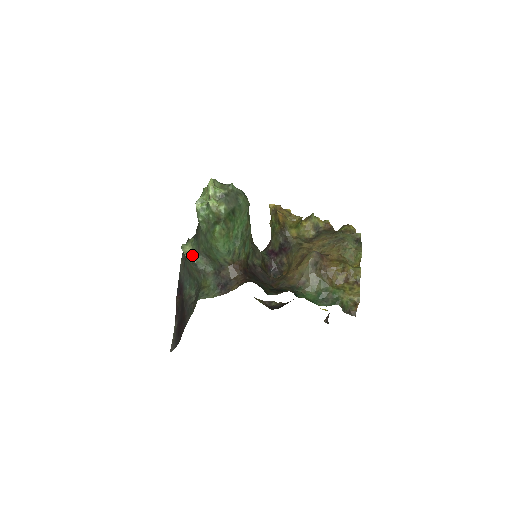
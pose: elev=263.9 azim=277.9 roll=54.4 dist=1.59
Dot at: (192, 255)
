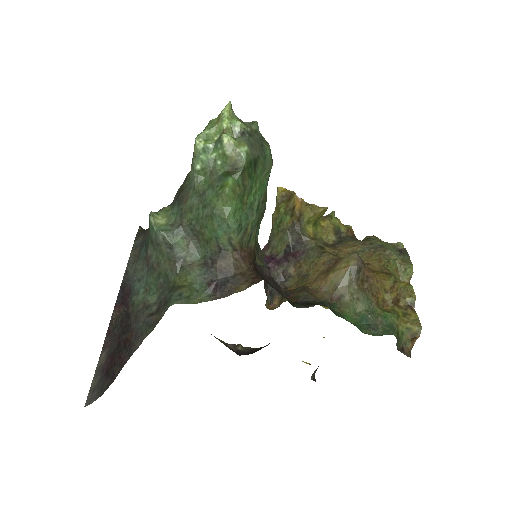
Dot at: (167, 230)
